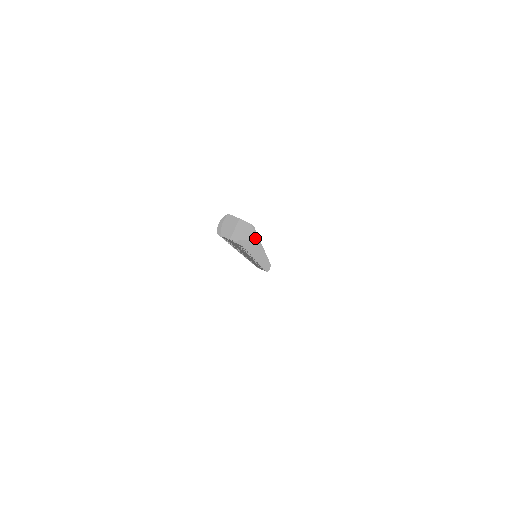
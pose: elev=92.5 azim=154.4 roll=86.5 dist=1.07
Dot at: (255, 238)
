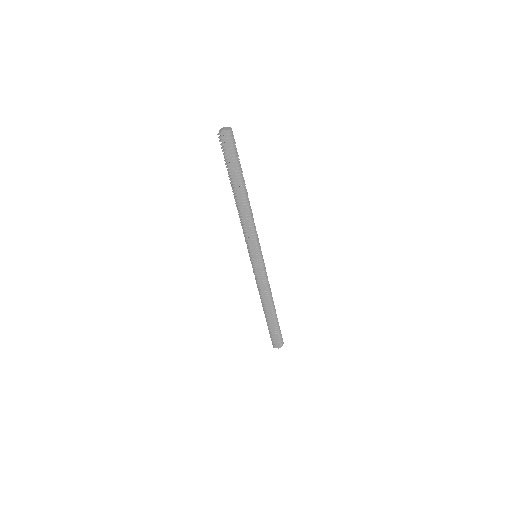
Dot at: occluded
